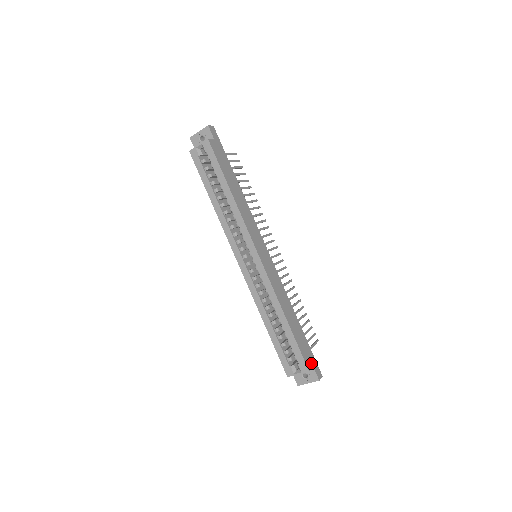
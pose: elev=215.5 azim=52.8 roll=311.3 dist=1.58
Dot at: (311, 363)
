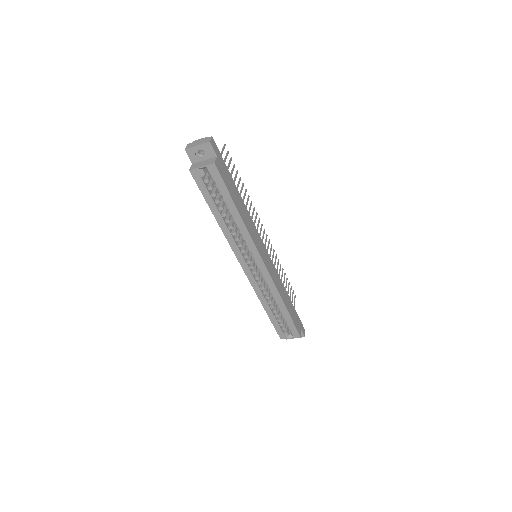
Dot at: (300, 328)
